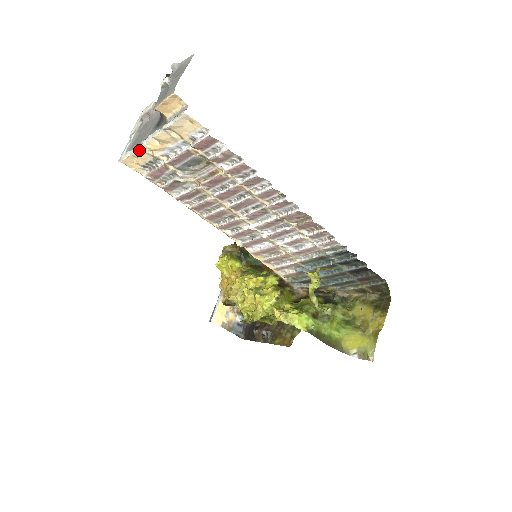
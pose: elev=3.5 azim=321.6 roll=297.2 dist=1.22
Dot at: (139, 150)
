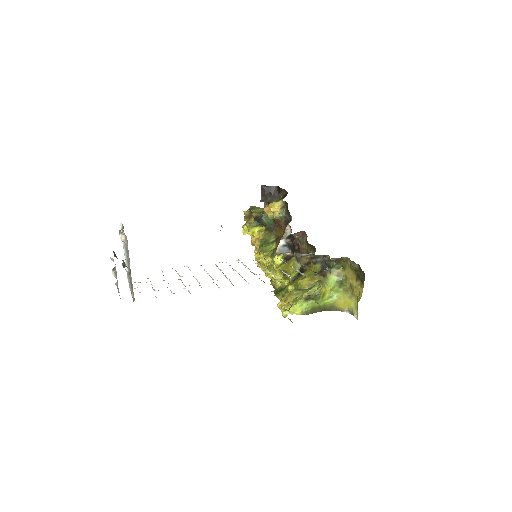
Dot at: occluded
